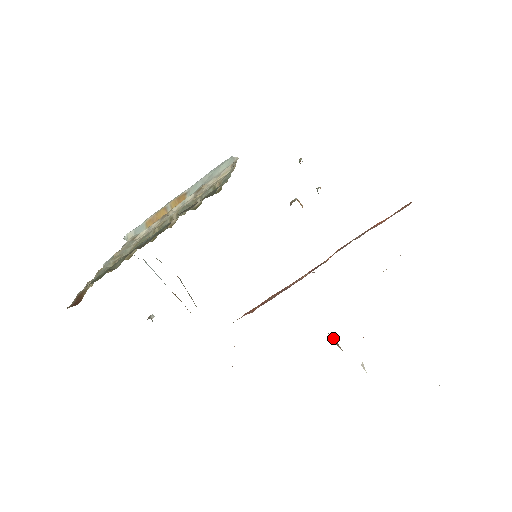
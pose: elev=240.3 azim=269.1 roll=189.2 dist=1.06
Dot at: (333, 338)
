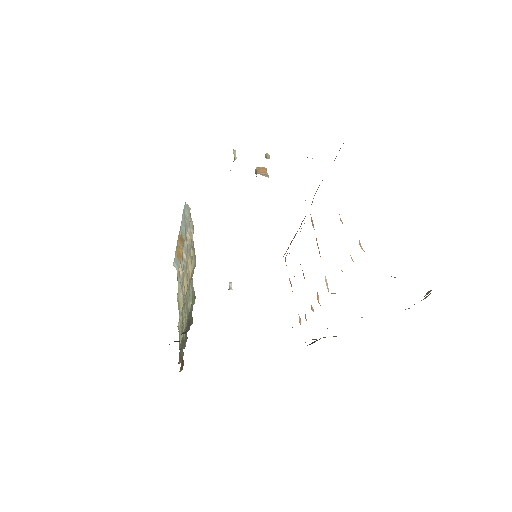
Dot at: occluded
